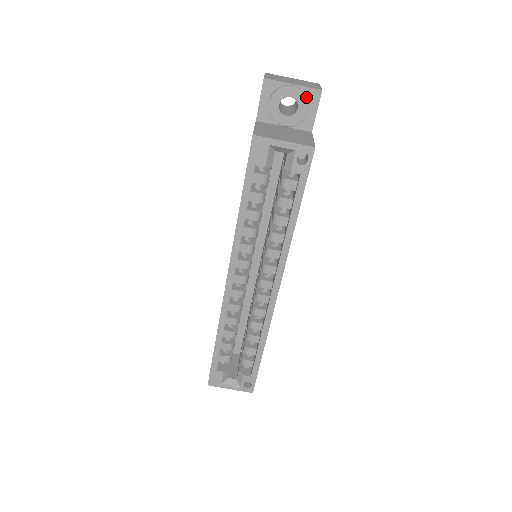
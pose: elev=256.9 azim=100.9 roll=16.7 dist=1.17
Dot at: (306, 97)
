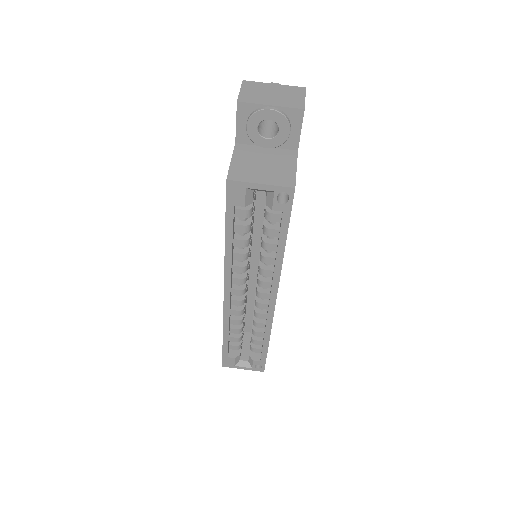
Dot at: (286, 119)
